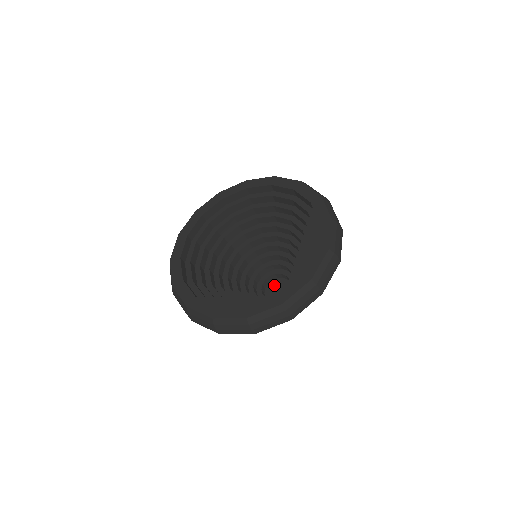
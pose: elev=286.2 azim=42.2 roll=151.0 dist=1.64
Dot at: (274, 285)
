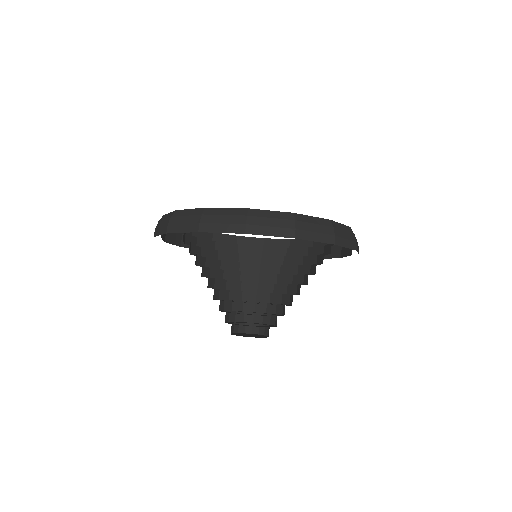
Dot at: (254, 334)
